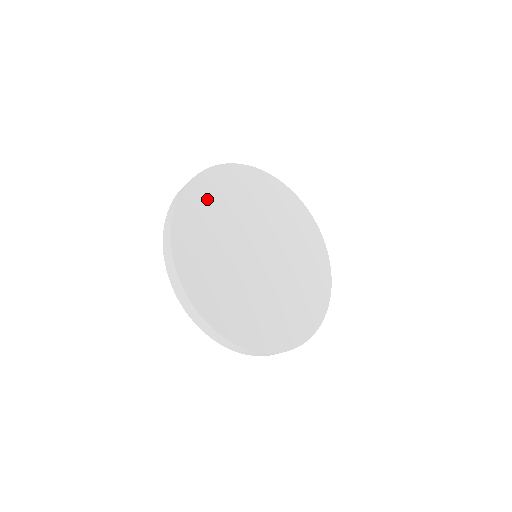
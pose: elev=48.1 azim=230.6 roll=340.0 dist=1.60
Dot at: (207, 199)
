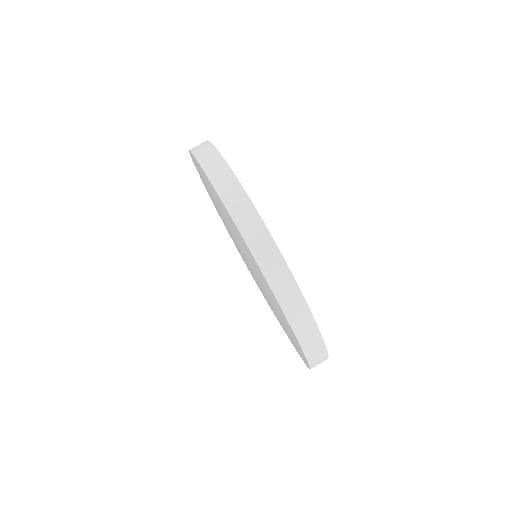
Dot at: occluded
